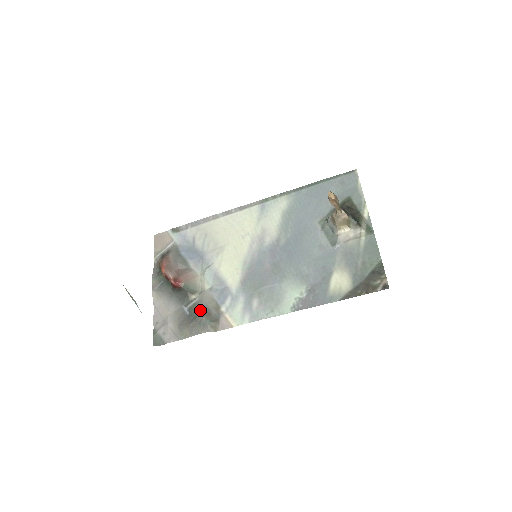
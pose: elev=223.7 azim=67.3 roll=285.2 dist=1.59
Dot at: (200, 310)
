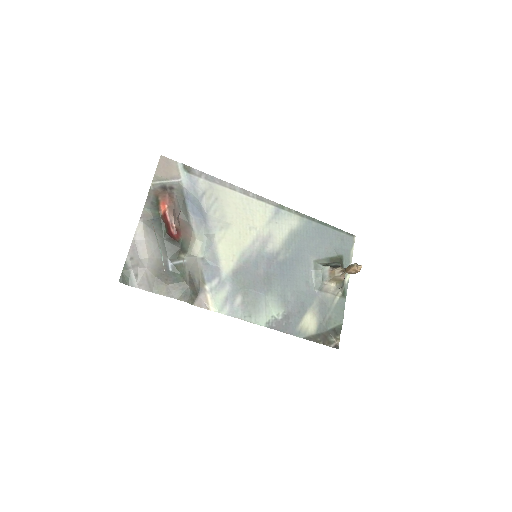
Dot at: (187, 276)
